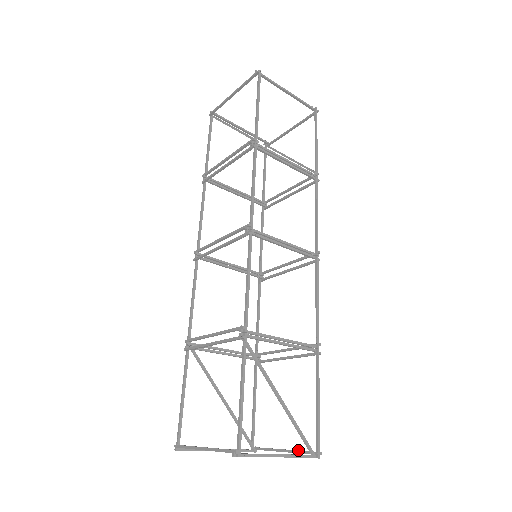
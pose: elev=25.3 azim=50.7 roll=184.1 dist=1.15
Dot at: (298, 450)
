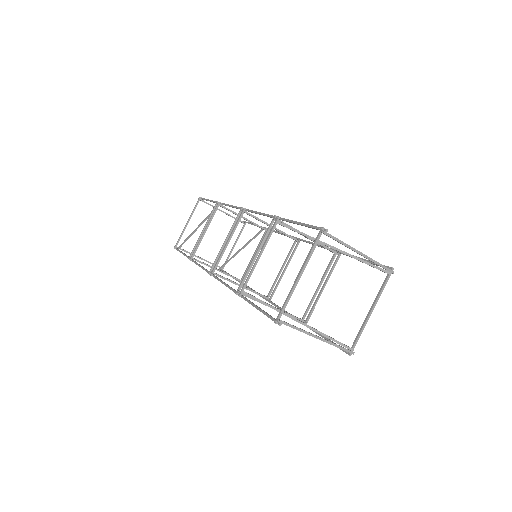
Dot at: (378, 294)
